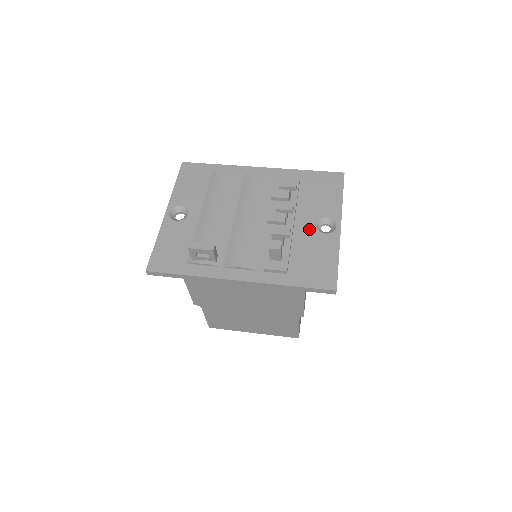
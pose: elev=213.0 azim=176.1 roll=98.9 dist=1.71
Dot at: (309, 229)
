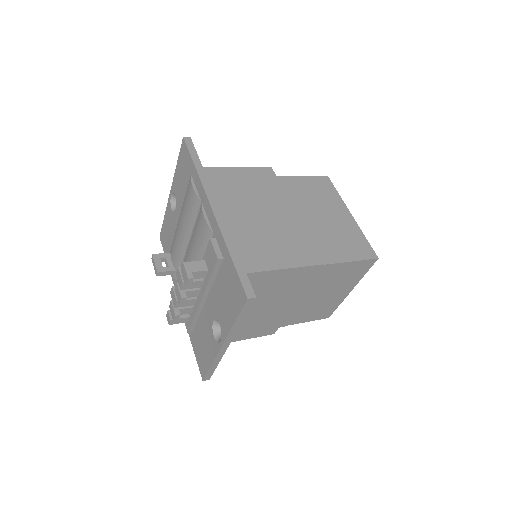
Dot at: (209, 318)
